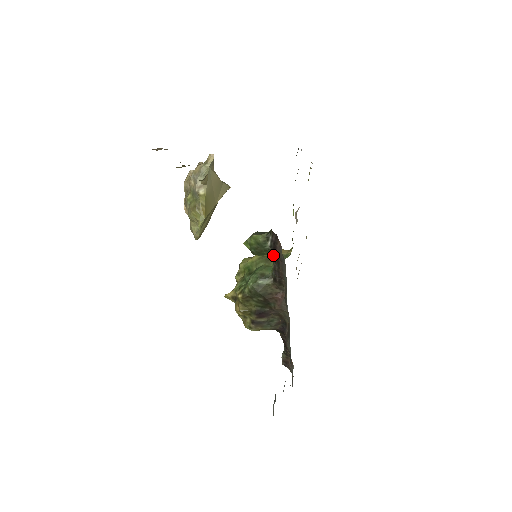
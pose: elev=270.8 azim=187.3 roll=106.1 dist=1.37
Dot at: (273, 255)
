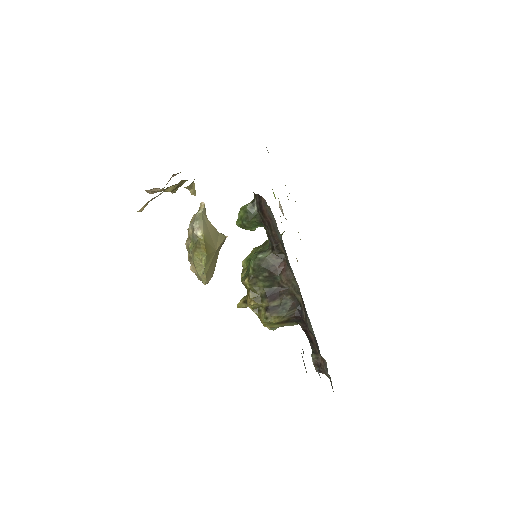
Dot at: (262, 219)
